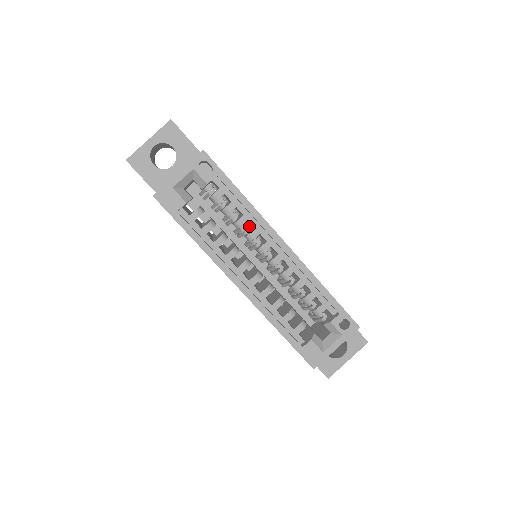
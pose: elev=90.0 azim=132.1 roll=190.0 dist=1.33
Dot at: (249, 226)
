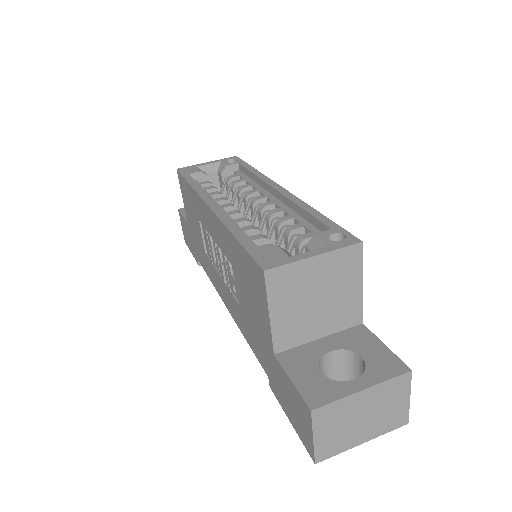
Dot at: occluded
